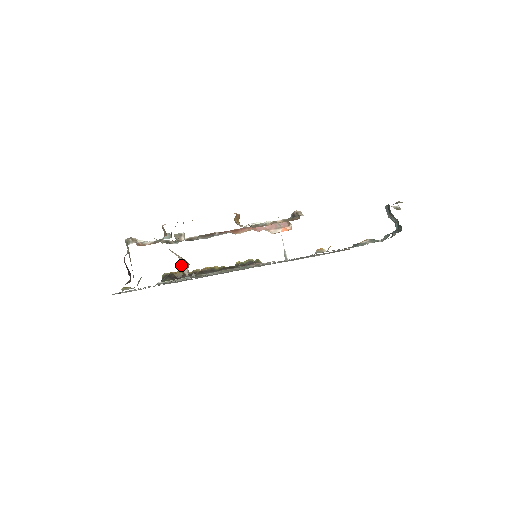
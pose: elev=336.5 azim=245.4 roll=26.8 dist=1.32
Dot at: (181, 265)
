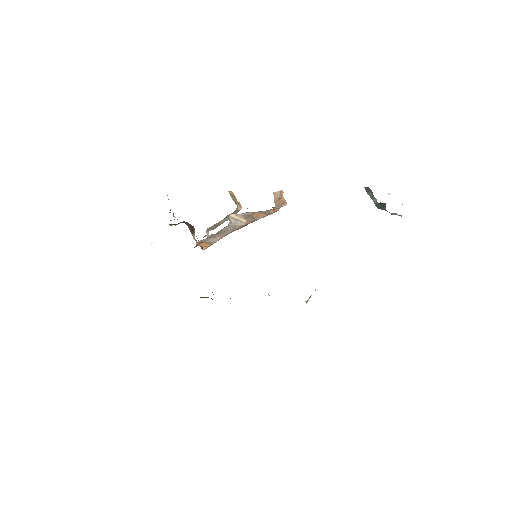
Dot at: occluded
